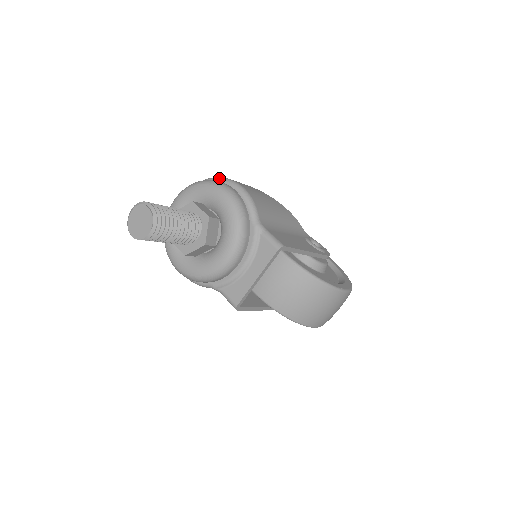
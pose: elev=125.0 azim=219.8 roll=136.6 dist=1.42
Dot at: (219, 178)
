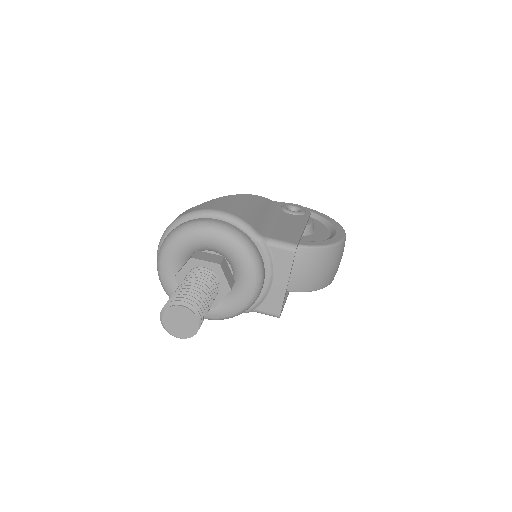
Dot at: (191, 214)
